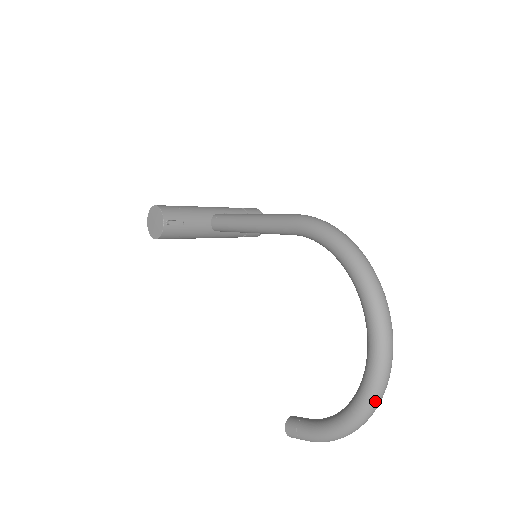
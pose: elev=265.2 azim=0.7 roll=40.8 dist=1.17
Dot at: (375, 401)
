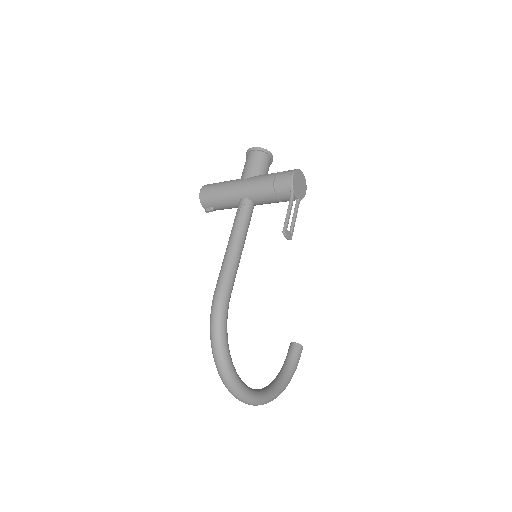
Dot at: occluded
